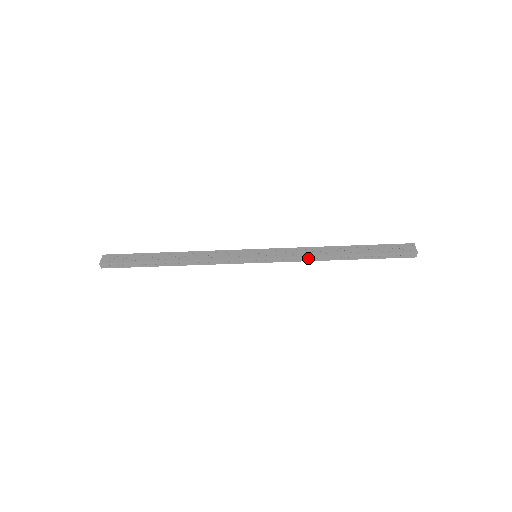
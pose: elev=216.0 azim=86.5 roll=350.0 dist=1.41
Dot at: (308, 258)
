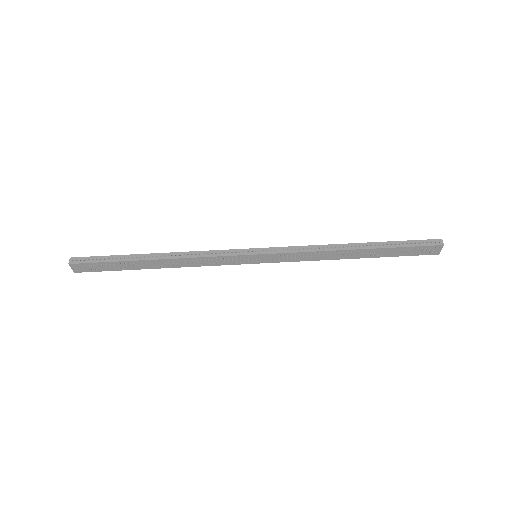
Dot at: (317, 248)
